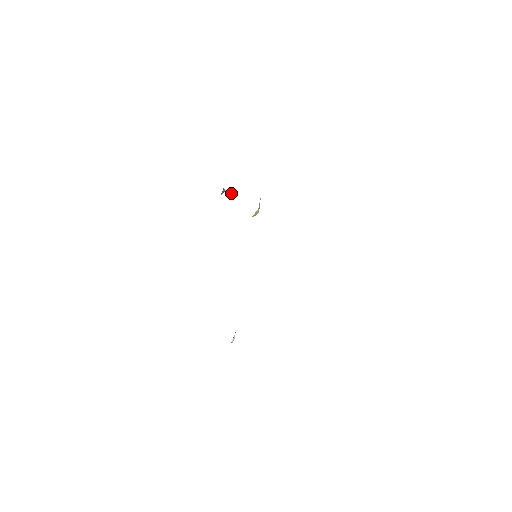
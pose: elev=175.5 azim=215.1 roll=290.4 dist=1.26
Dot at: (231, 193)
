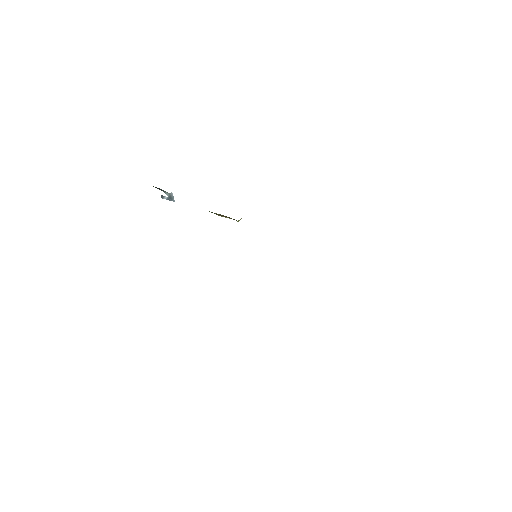
Dot at: (173, 197)
